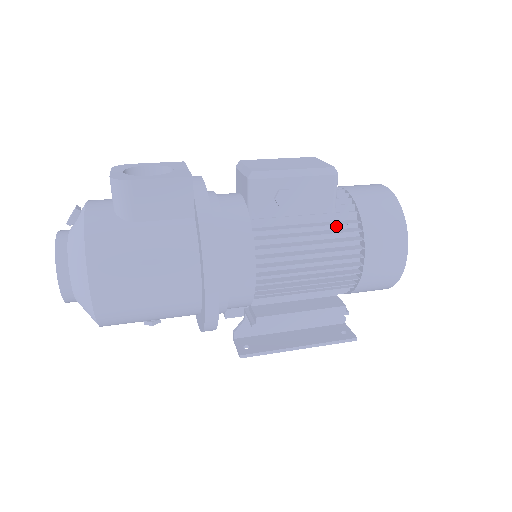
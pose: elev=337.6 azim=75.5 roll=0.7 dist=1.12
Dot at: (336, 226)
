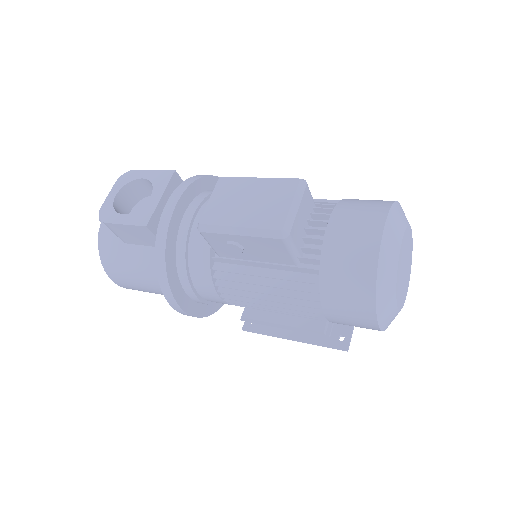
Dot at: (298, 277)
